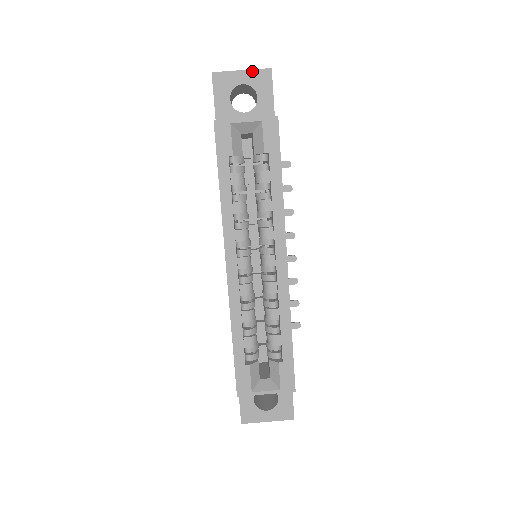
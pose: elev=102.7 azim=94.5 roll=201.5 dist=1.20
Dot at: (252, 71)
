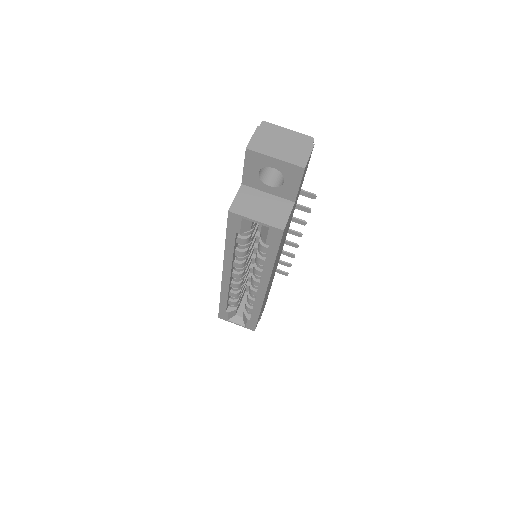
Dot at: (285, 163)
